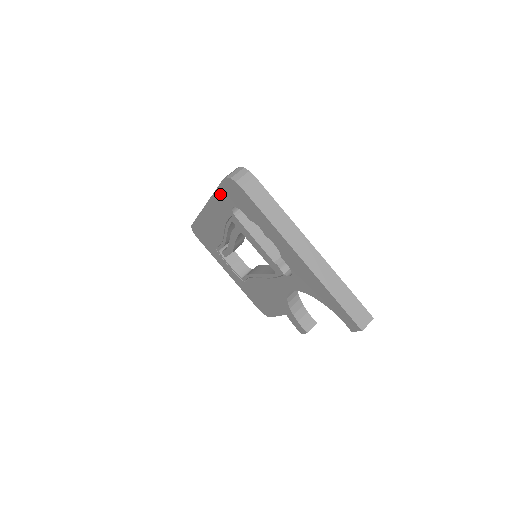
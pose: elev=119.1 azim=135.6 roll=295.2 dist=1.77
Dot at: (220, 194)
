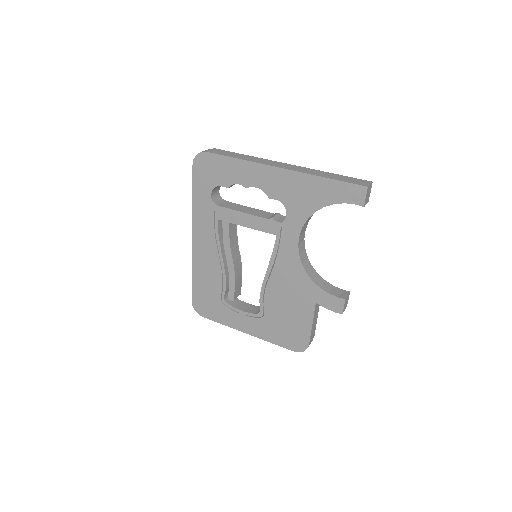
Dot at: (197, 193)
